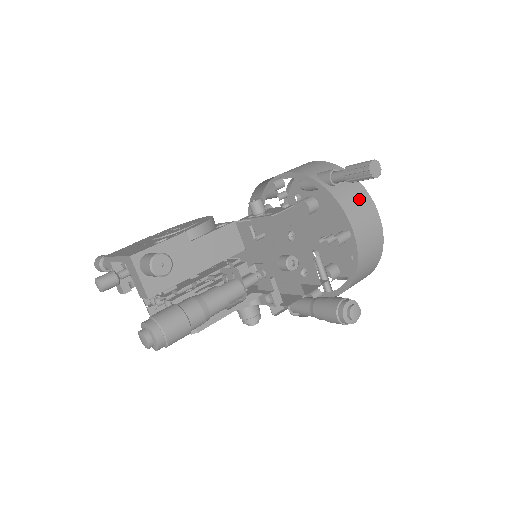
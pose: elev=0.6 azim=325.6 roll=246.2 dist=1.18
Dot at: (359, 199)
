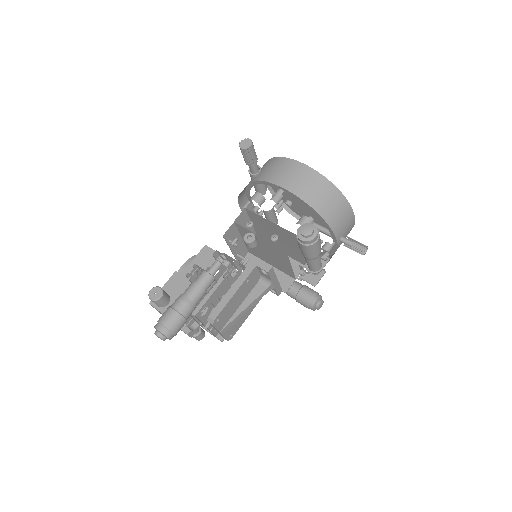
Dot at: (276, 166)
